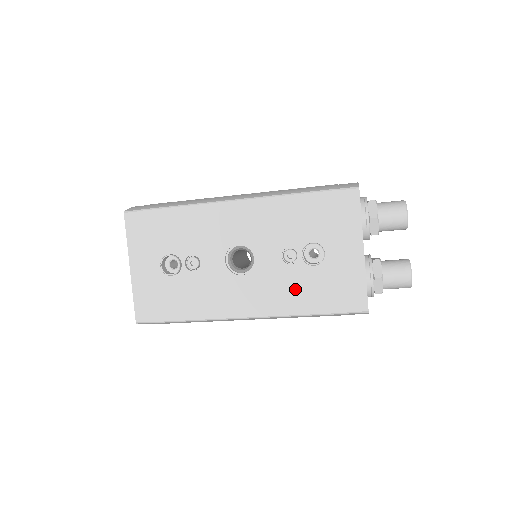
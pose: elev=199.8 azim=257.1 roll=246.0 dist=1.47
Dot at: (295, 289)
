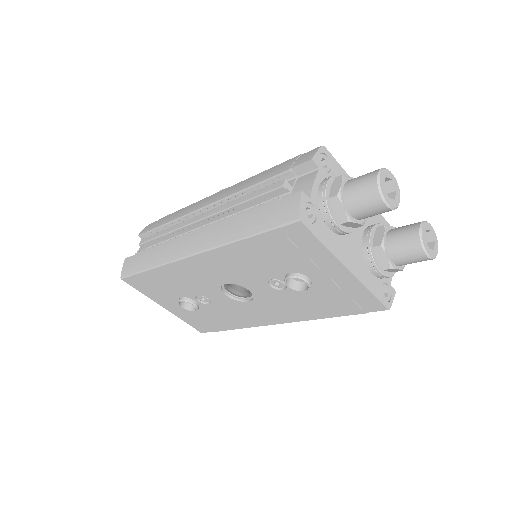
Dot at: (303, 304)
